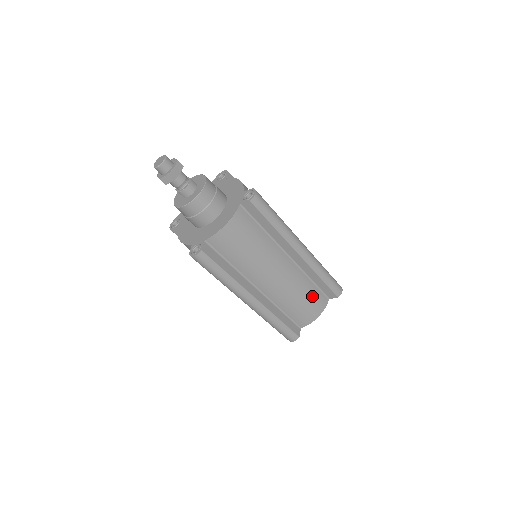
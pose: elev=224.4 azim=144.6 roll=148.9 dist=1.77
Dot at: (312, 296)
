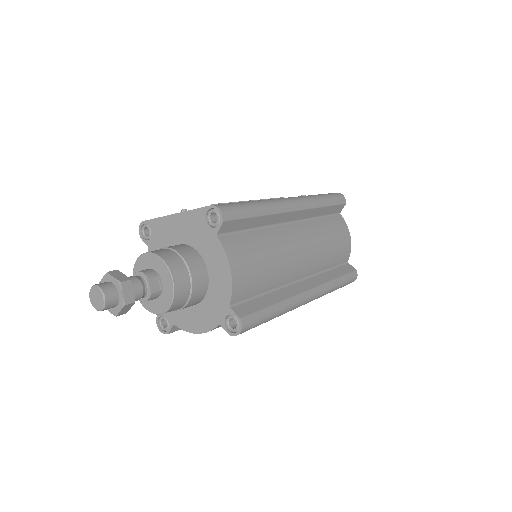
Dot at: occluded
